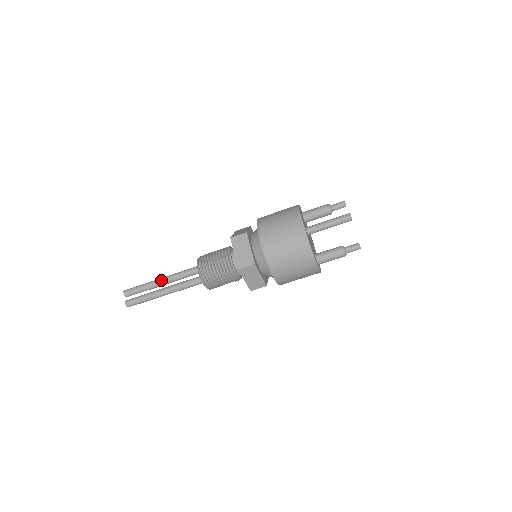
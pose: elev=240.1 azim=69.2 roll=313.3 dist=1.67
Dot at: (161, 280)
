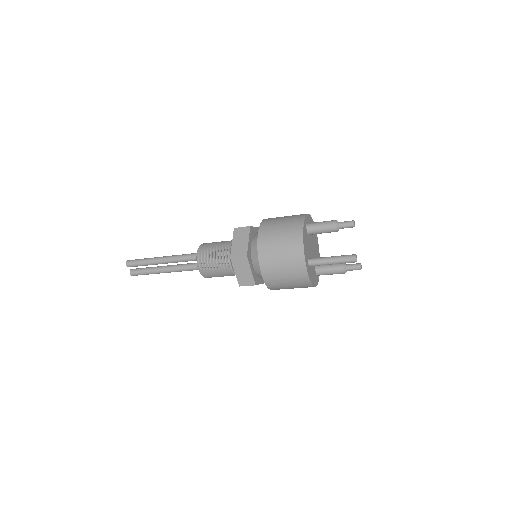
Dot at: (162, 262)
